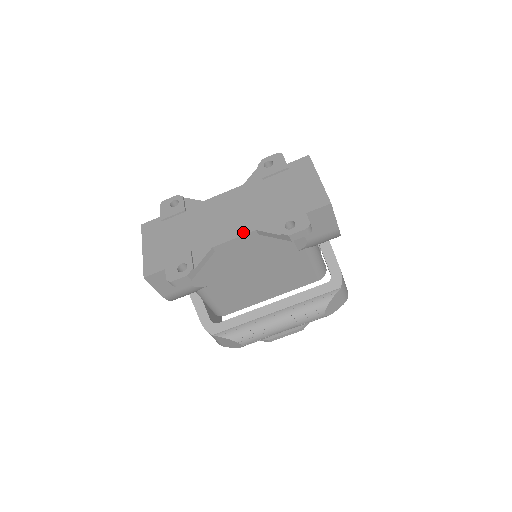
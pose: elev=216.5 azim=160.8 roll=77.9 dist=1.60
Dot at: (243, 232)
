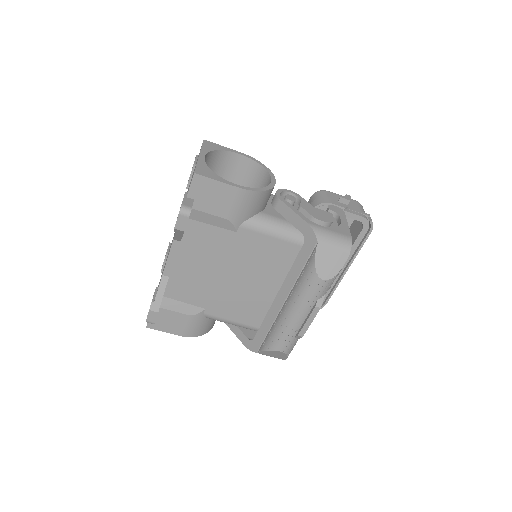
Dot at: occluded
